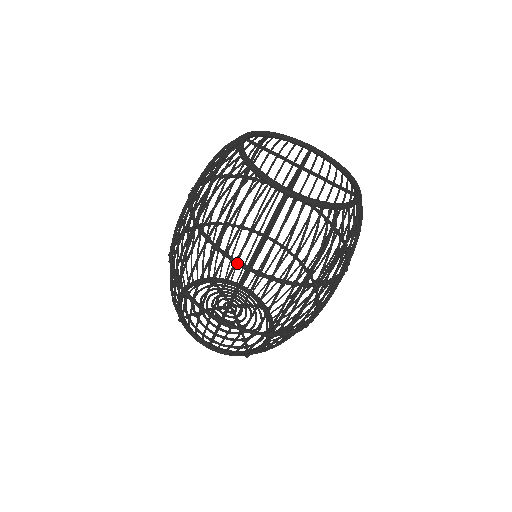
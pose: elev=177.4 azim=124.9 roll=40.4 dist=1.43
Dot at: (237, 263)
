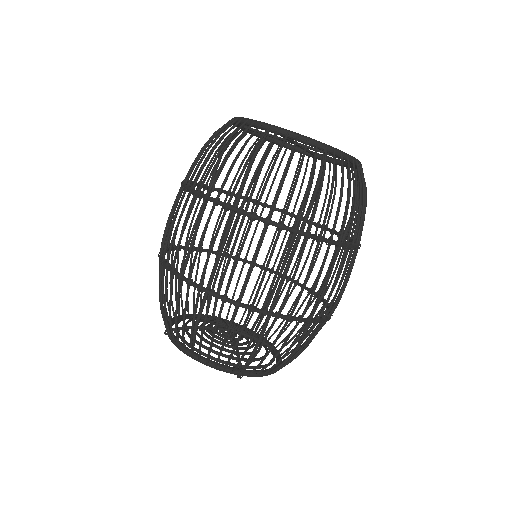
Dot at: (217, 201)
